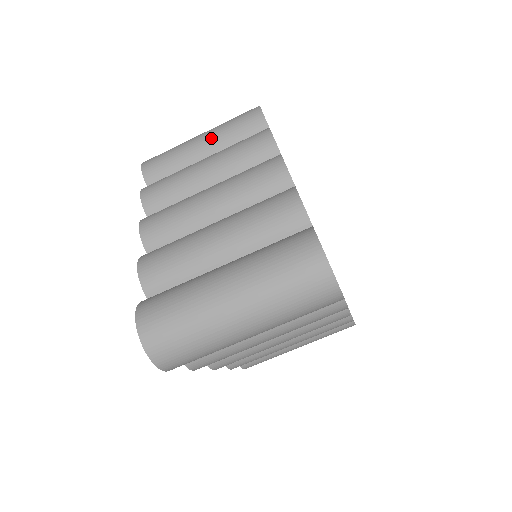
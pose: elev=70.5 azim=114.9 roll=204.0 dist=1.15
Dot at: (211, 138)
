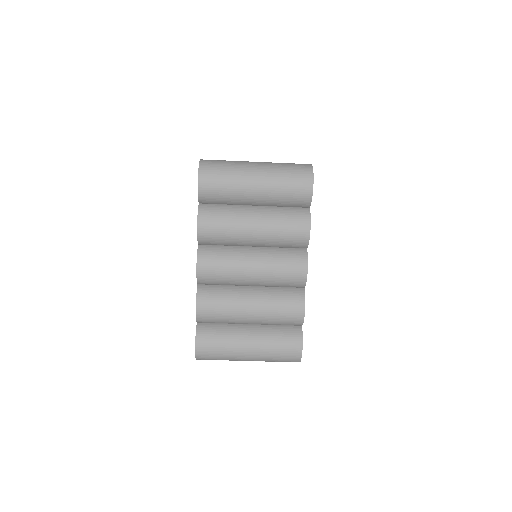
Dot at: (265, 193)
